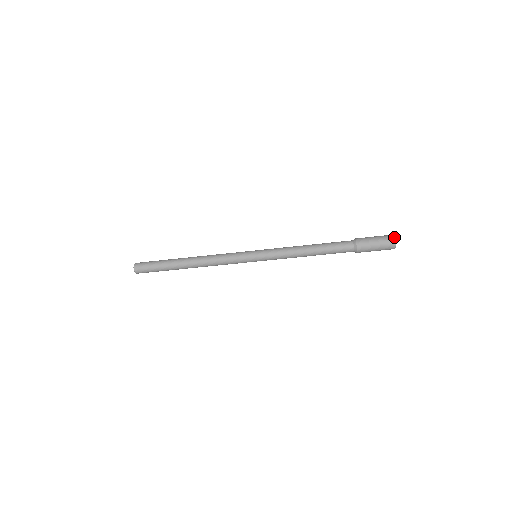
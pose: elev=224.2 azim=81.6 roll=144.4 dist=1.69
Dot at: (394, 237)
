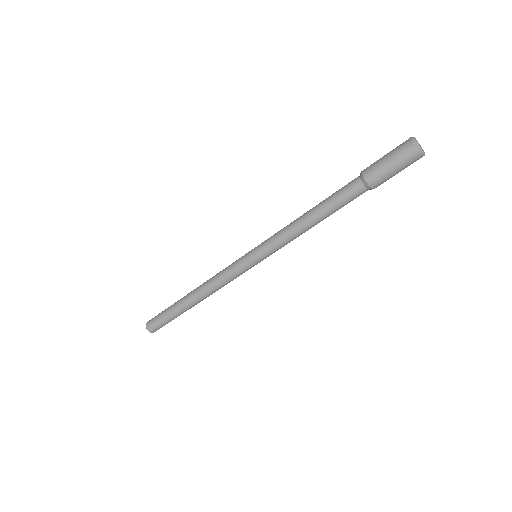
Dot at: (411, 138)
